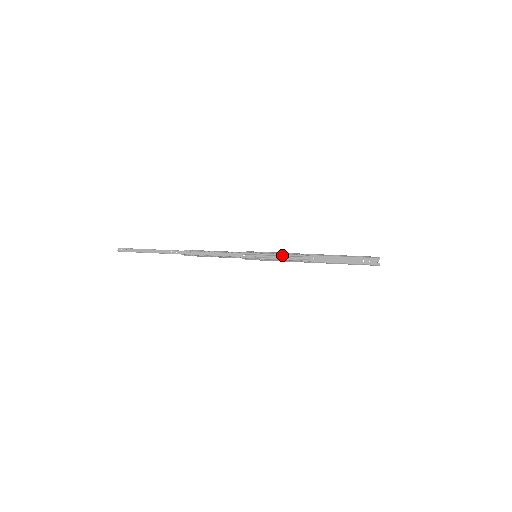
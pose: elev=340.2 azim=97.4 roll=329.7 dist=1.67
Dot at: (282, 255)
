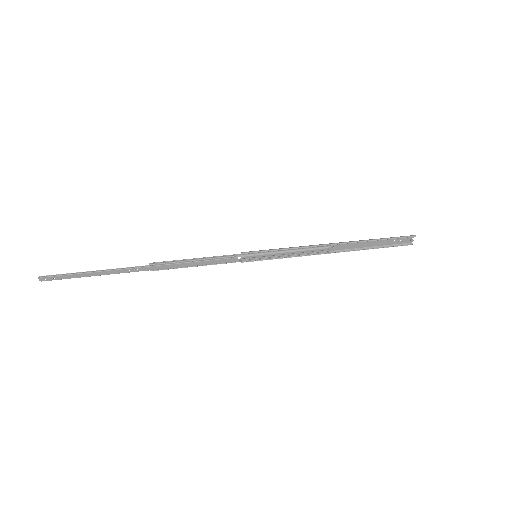
Dot at: (292, 250)
